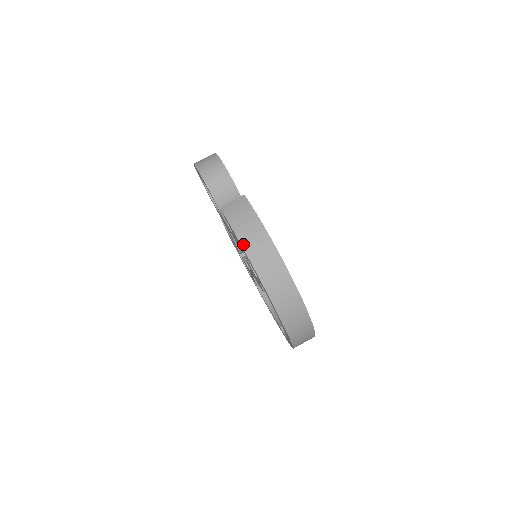
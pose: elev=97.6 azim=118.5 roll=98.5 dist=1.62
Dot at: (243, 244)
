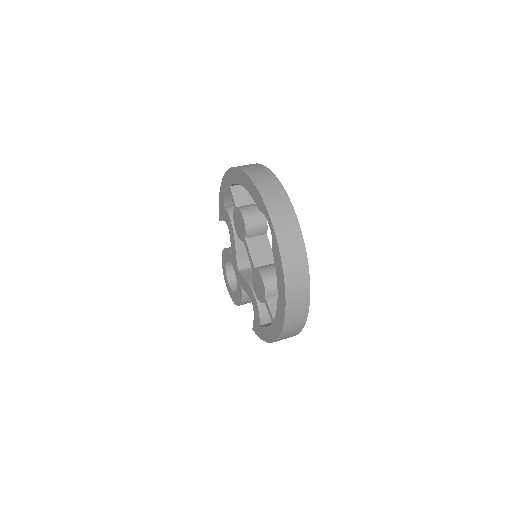
Dot at: occluded
